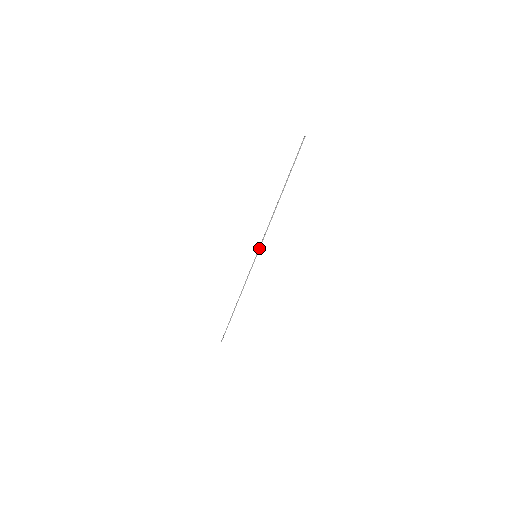
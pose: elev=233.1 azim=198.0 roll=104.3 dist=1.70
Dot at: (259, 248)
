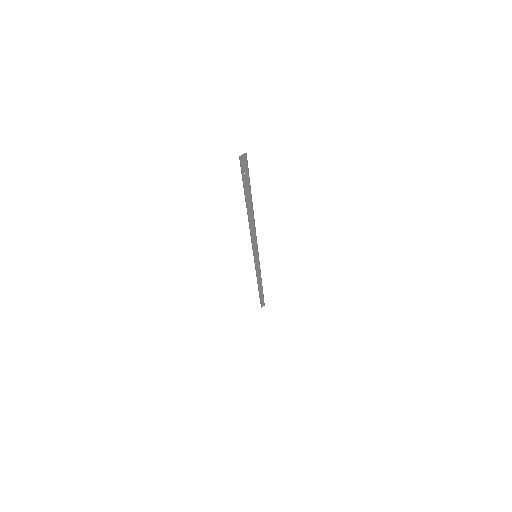
Dot at: (253, 251)
